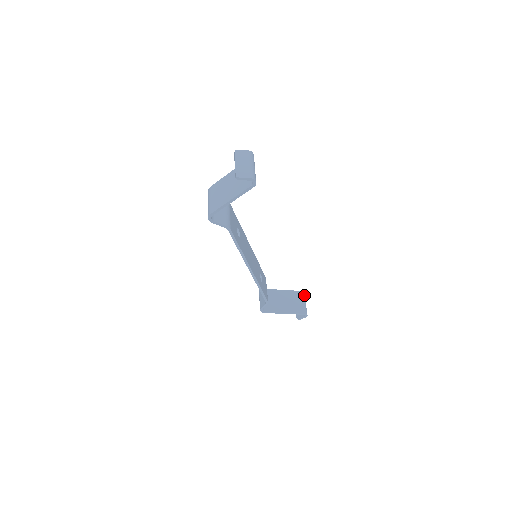
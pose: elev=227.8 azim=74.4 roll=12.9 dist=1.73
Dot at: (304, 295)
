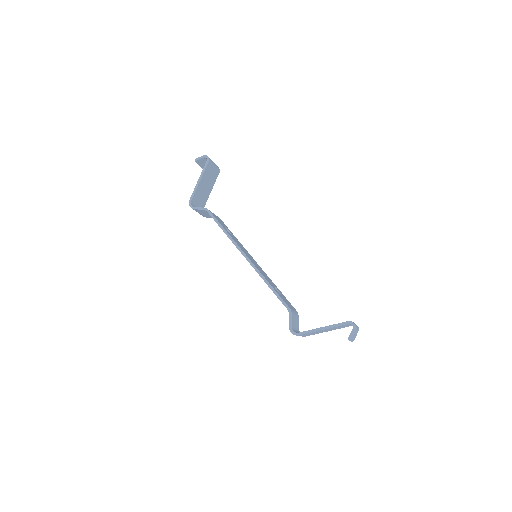
Dot at: occluded
